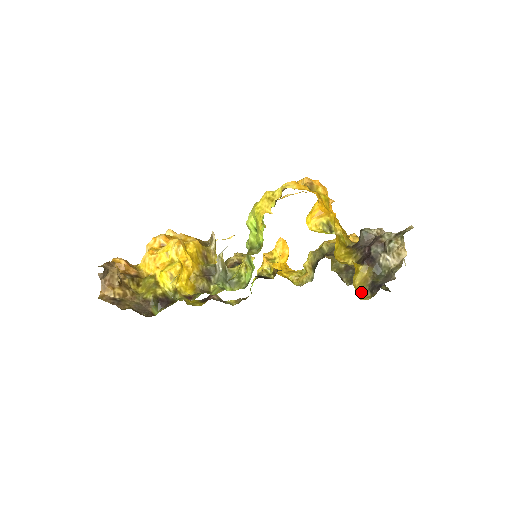
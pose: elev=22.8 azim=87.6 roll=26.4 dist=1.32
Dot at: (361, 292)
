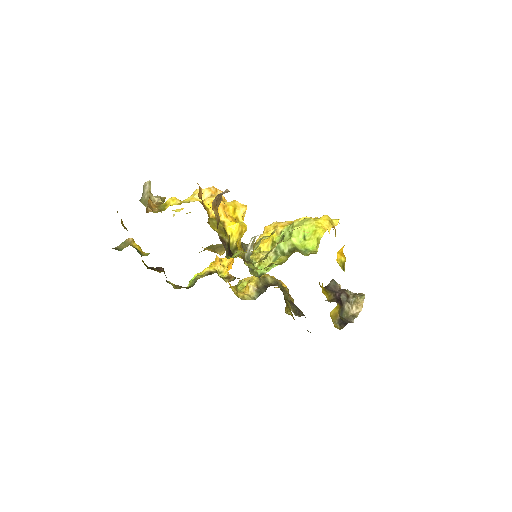
Dot at: (333, 322)
